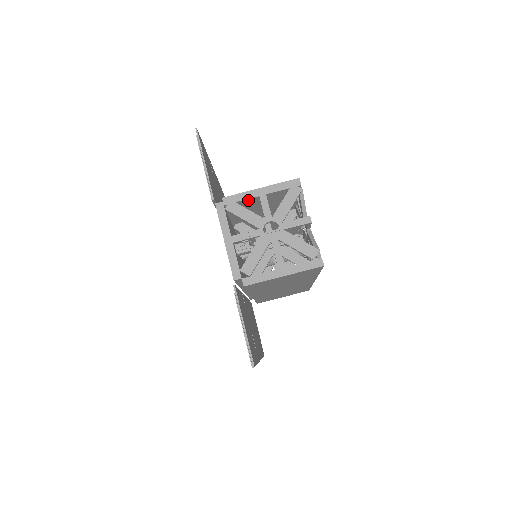
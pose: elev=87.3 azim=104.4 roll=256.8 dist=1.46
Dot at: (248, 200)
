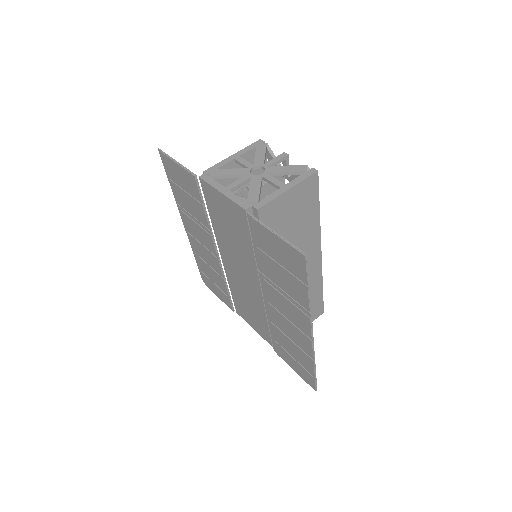
Dot at: (226, 168)
